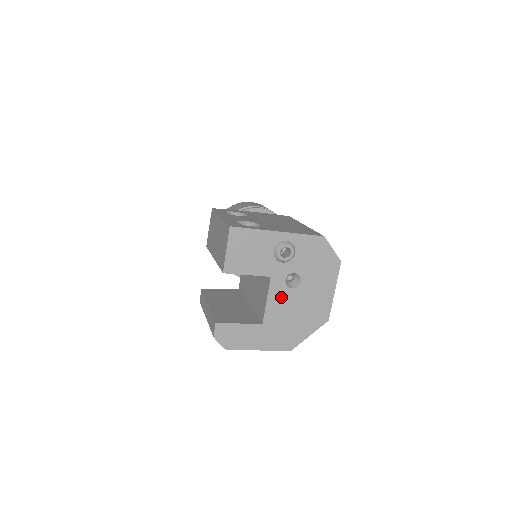
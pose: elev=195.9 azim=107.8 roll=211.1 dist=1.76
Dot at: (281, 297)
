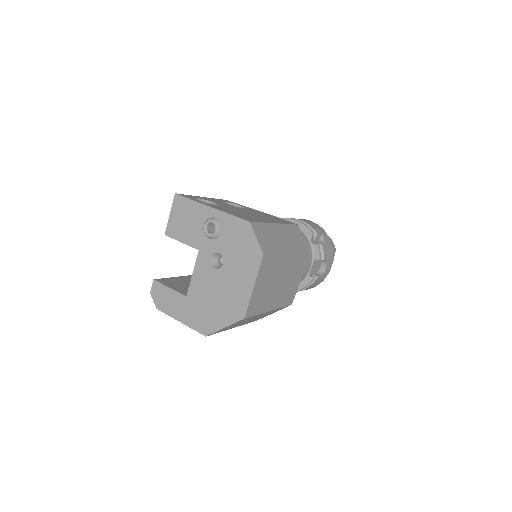
Dot at: (205, 274)
